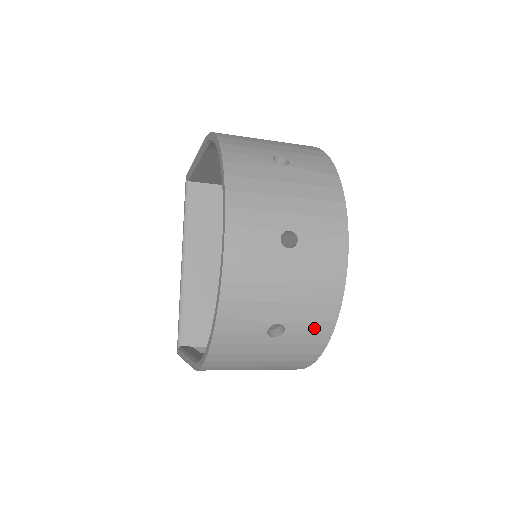
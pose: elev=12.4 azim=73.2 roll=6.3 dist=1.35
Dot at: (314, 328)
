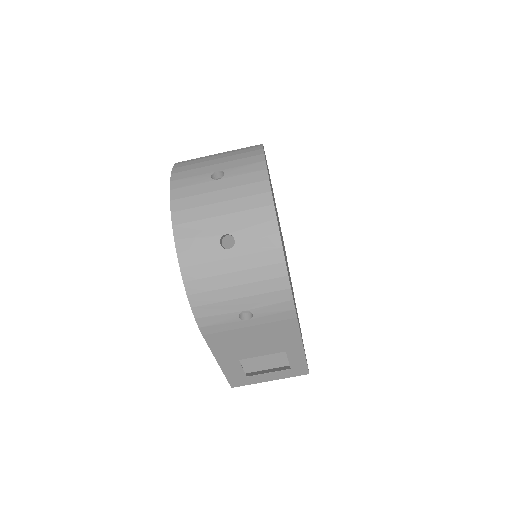
Dot at: (260, 232)
